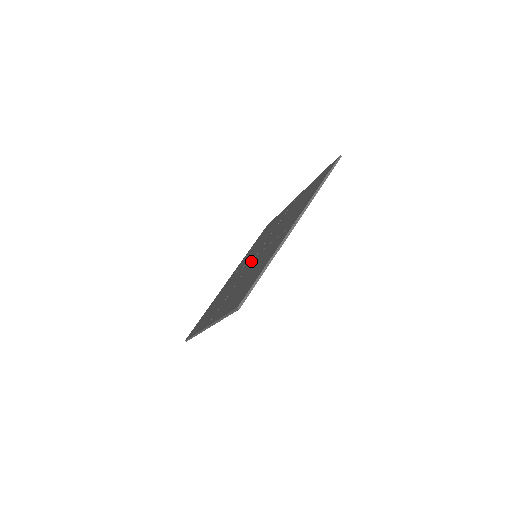
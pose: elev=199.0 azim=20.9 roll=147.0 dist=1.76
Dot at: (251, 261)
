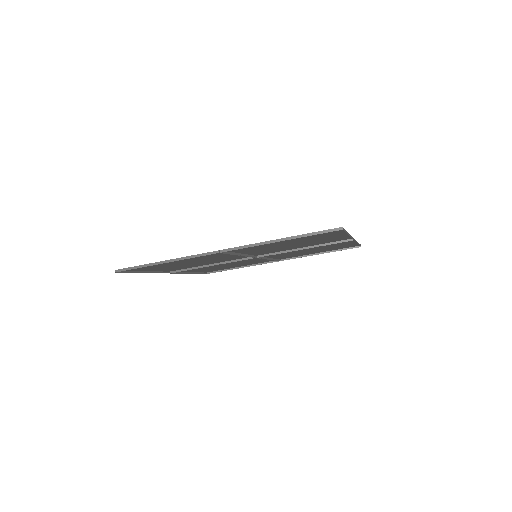
Dot at: occluded
